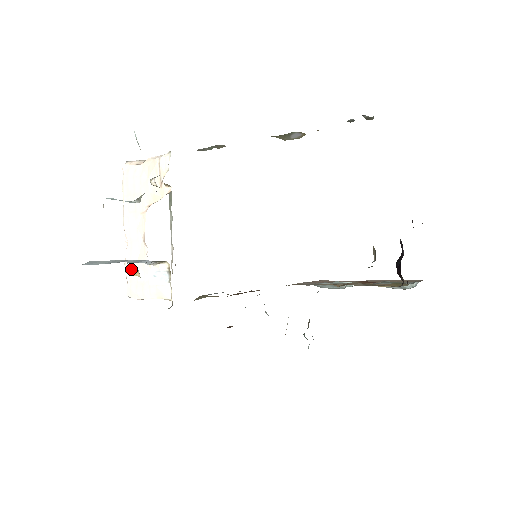
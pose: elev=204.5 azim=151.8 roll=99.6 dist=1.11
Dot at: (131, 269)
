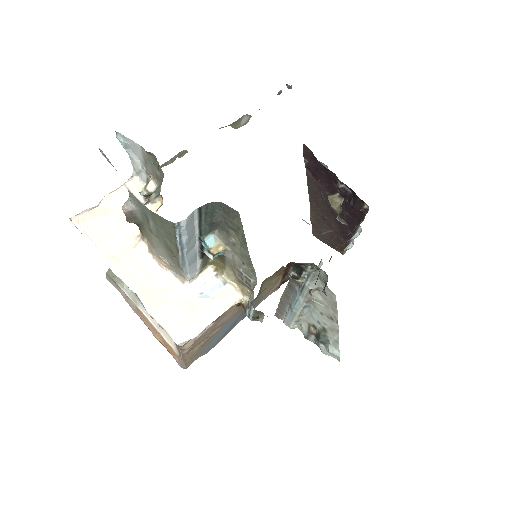
Dot at: (162, 310)
